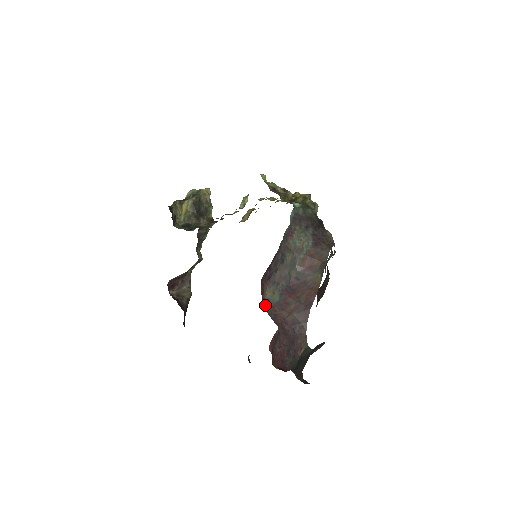
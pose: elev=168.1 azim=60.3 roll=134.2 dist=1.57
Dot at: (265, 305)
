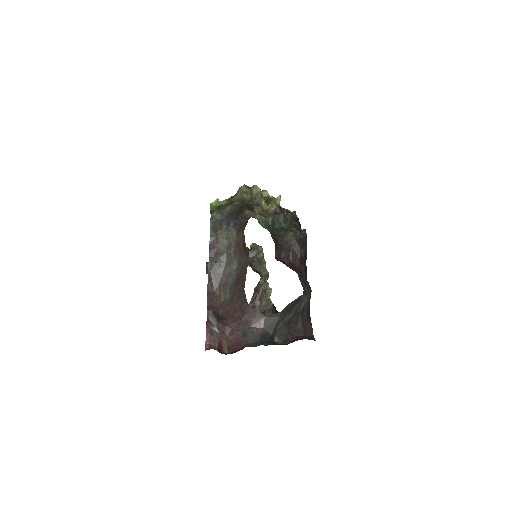
Dot at: (221, 308)
